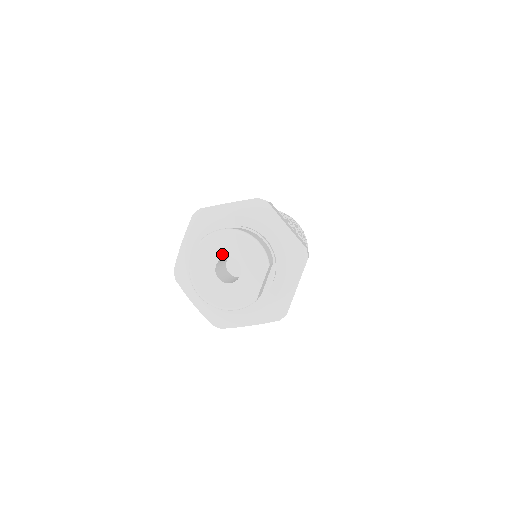
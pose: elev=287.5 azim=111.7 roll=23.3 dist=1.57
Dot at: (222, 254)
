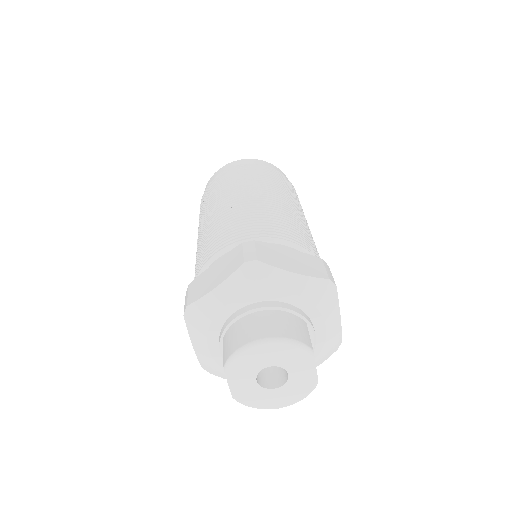
Dot at: (256, 370)
